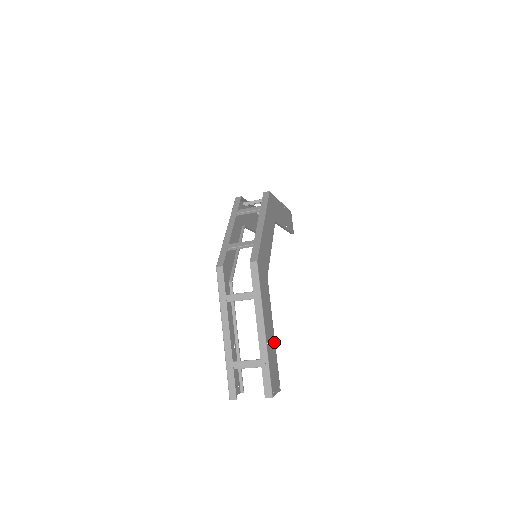
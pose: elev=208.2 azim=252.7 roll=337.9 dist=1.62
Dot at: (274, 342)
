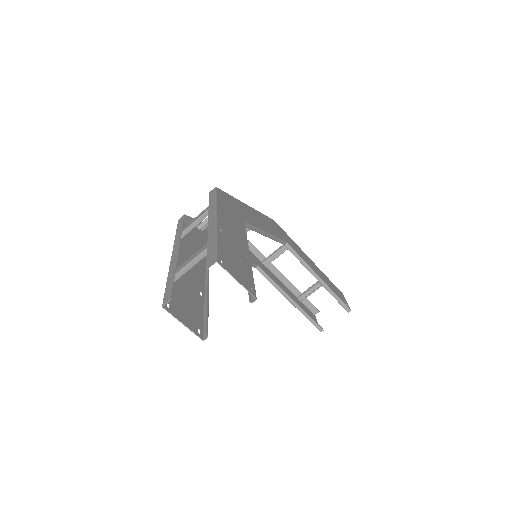
Dot at: (247, 257)
